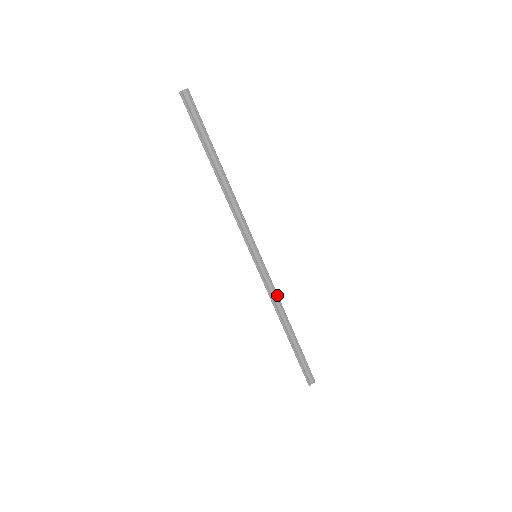
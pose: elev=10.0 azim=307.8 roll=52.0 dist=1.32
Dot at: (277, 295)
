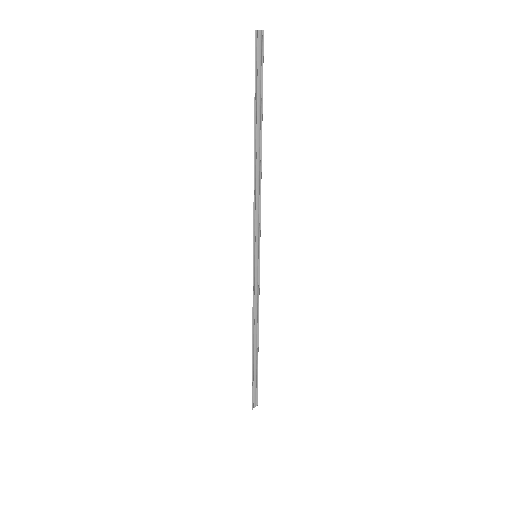
Dot at: occluded
